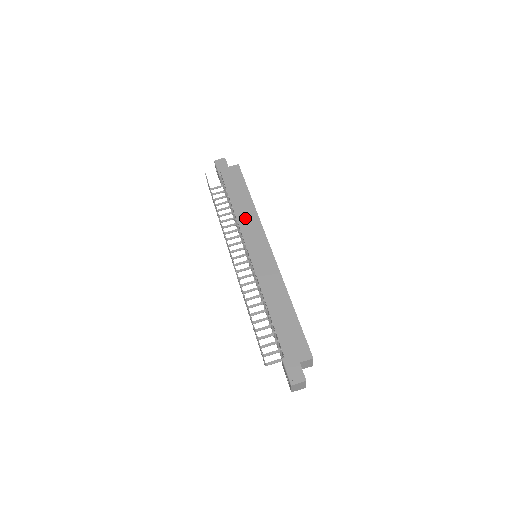
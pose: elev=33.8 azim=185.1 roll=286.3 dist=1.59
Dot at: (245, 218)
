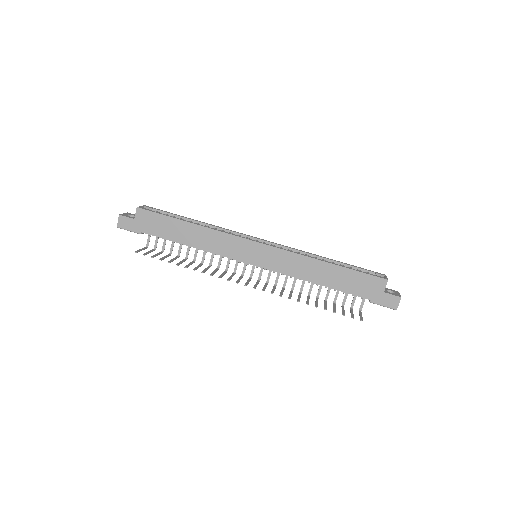
Dot at: (211, 244)
